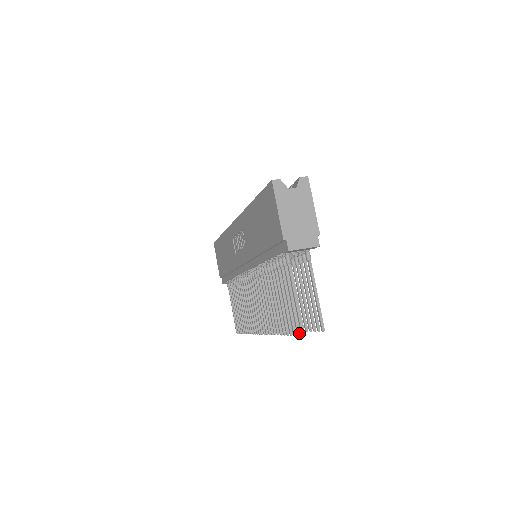
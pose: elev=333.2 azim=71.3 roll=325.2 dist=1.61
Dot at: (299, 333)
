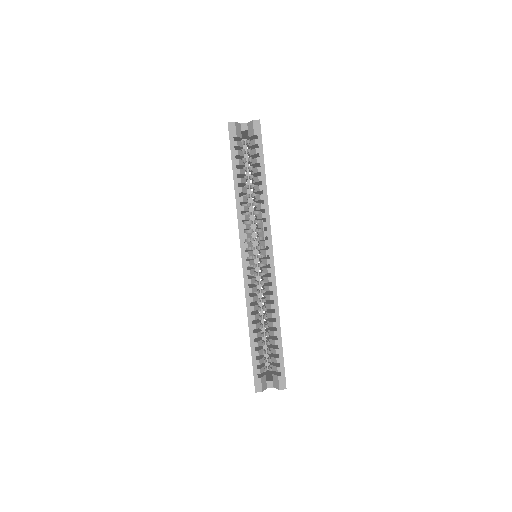
Dot at: occluded
